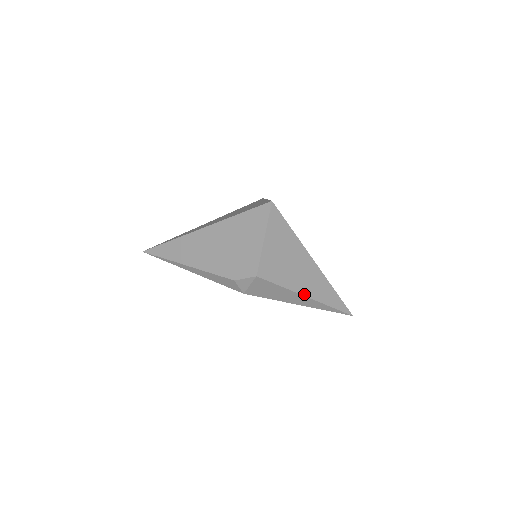
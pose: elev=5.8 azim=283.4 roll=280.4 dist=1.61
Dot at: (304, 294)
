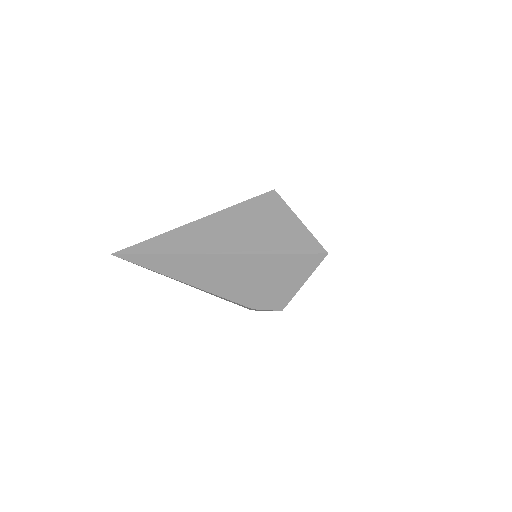
Dot at: occluded
